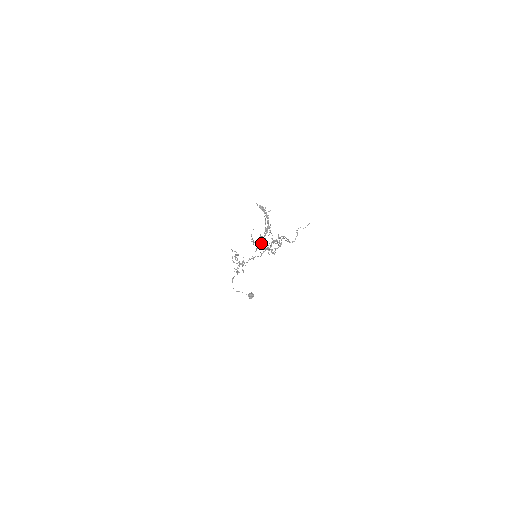
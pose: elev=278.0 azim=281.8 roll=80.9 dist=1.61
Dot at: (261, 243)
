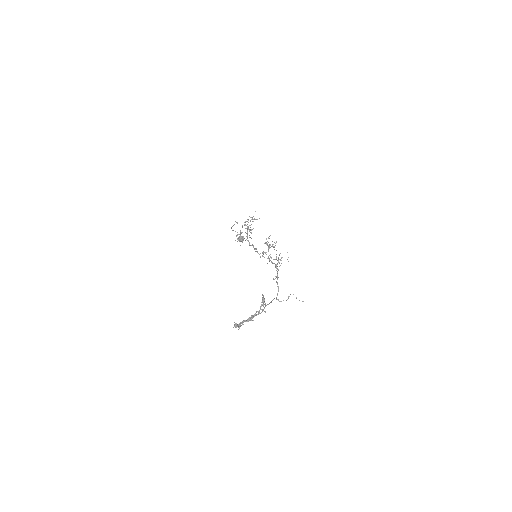
Dot at: (235, 323)
